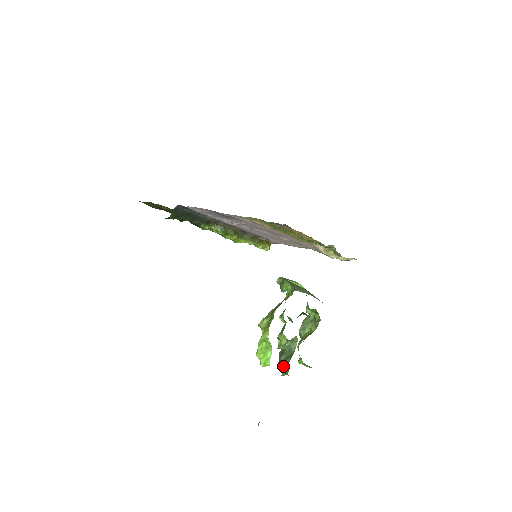
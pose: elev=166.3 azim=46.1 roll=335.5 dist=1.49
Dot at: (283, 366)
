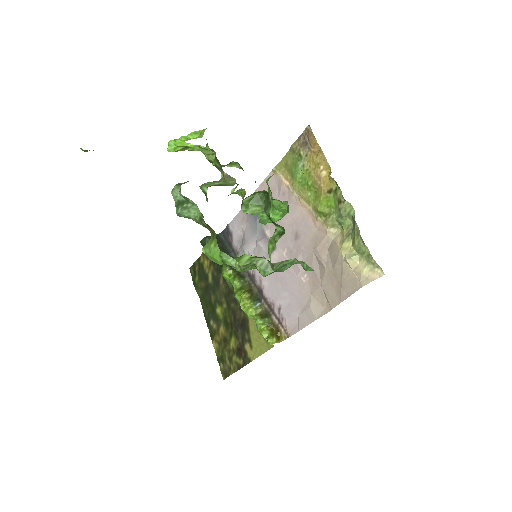
Dot at: occluded
